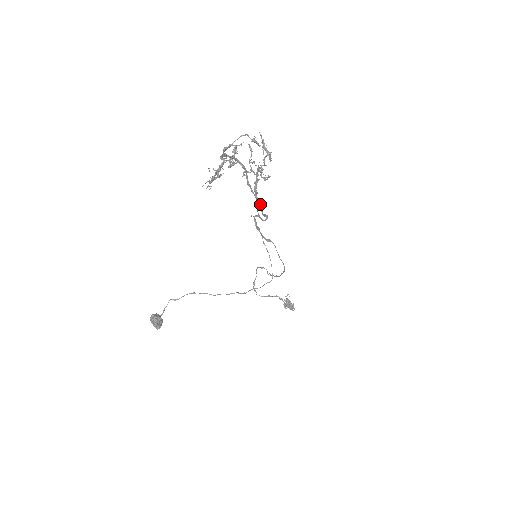
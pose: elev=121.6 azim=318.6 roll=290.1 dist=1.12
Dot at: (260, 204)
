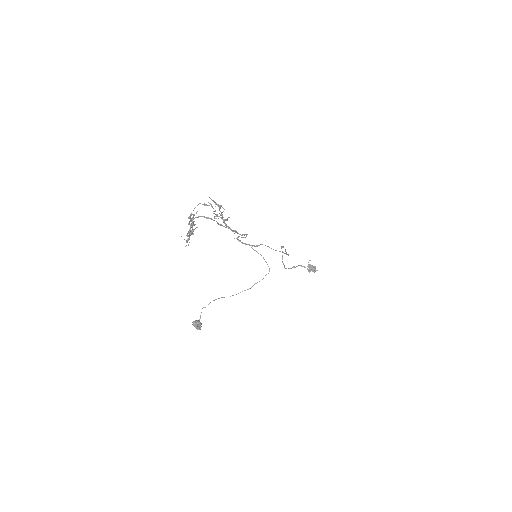
Dot at: (235, 231)
